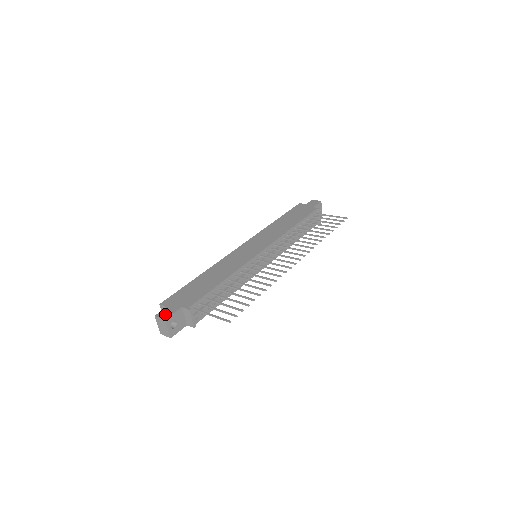
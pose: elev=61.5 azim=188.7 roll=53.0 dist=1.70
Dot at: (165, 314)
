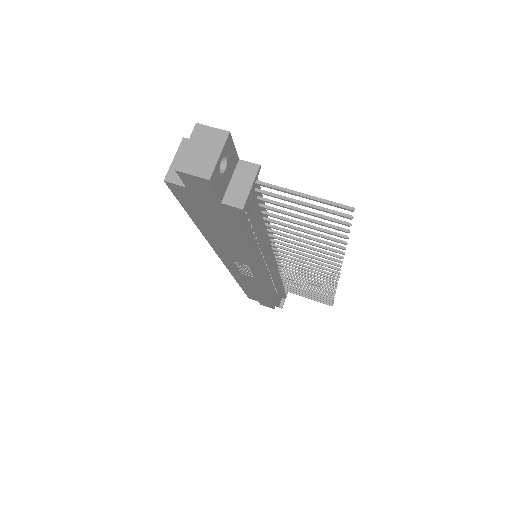
Dot at: occluded
